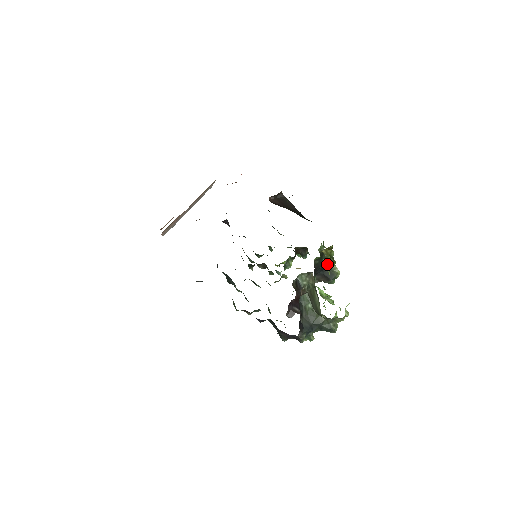
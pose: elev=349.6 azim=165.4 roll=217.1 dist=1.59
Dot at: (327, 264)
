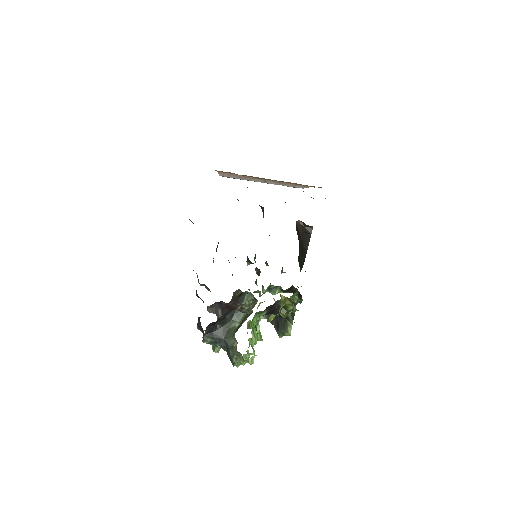
Dot at: occluded
